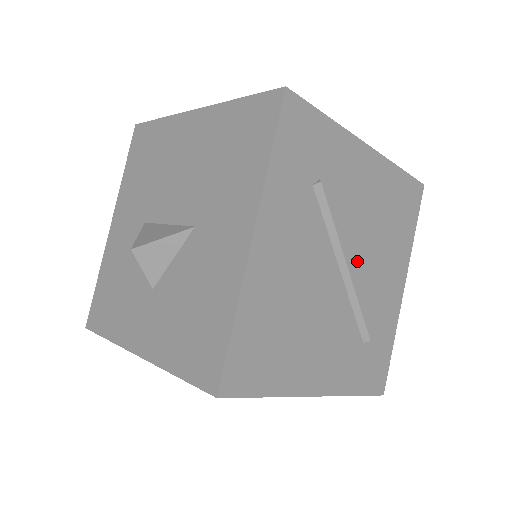
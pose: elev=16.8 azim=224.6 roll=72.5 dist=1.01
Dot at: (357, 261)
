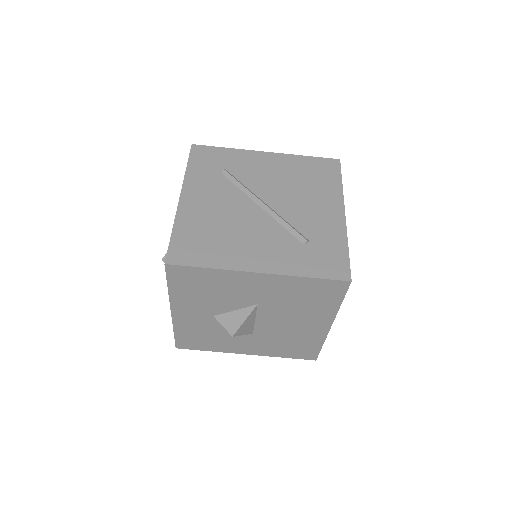
Dot at: (277, 201)
